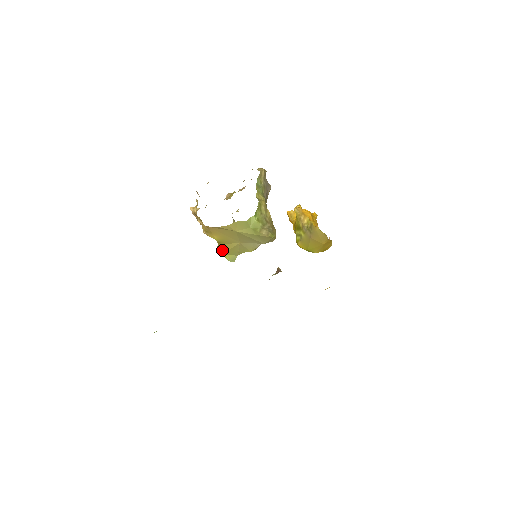
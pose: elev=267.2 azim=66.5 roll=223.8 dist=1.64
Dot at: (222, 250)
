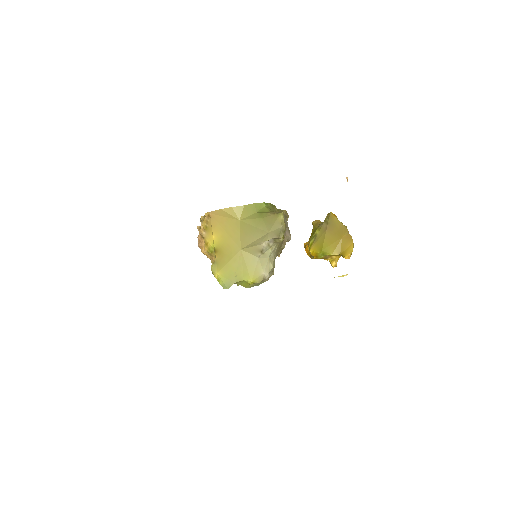
Dot at: (217, 266)
